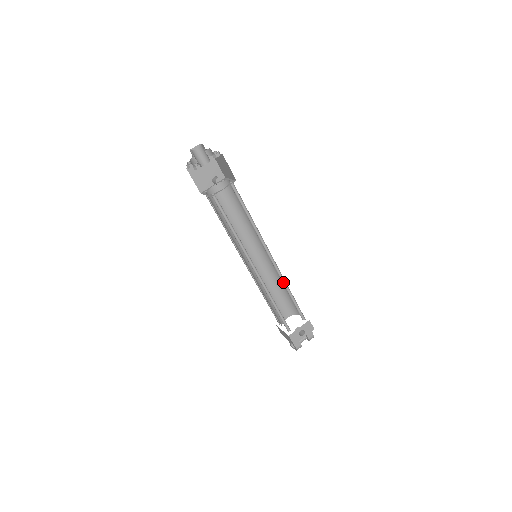
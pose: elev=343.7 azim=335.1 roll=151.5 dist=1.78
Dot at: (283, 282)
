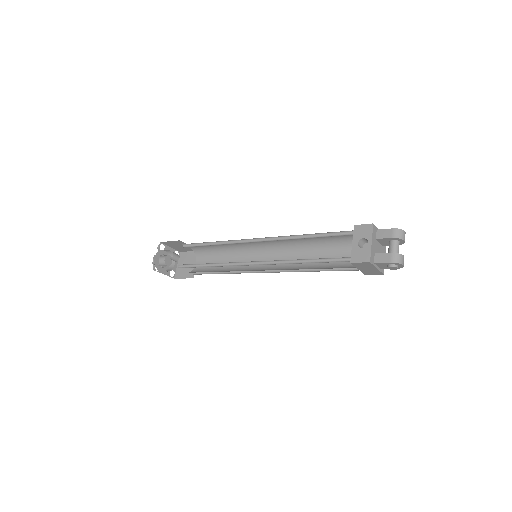
Dot at: occluded
